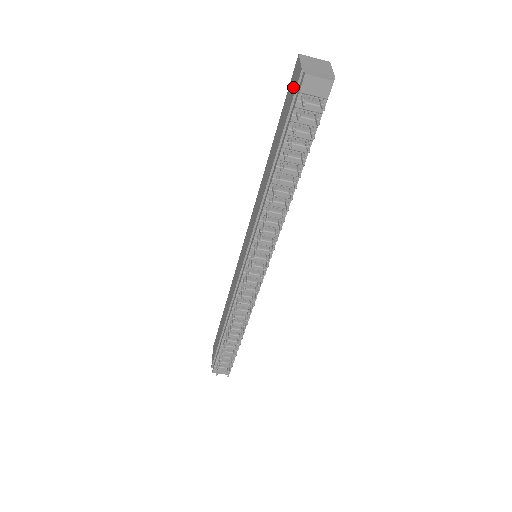
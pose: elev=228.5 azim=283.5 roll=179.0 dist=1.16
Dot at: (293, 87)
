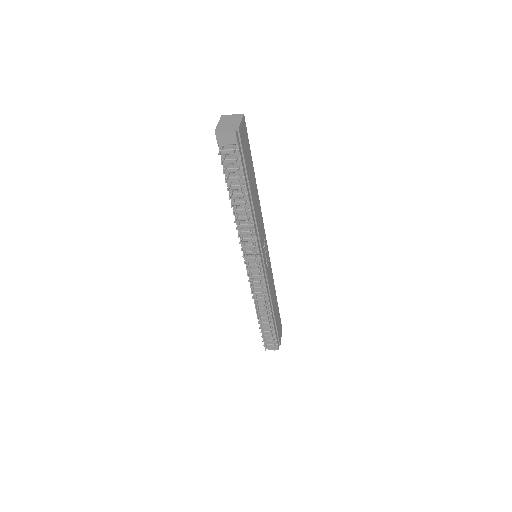
Dot at: occluded
